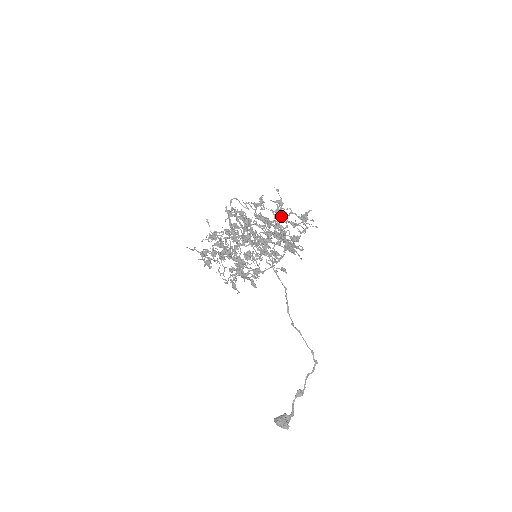
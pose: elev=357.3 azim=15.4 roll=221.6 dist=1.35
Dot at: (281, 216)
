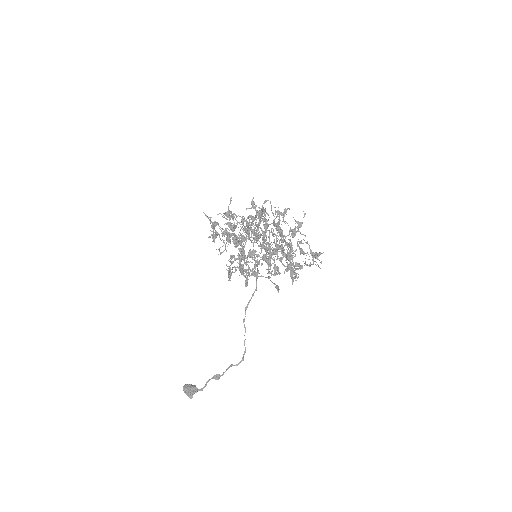
Dot at: (294, 236)
